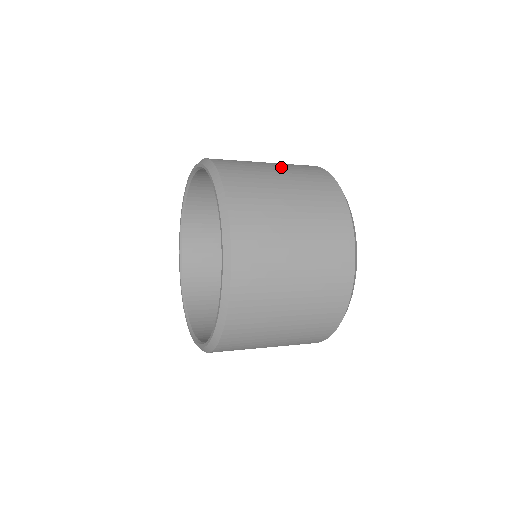
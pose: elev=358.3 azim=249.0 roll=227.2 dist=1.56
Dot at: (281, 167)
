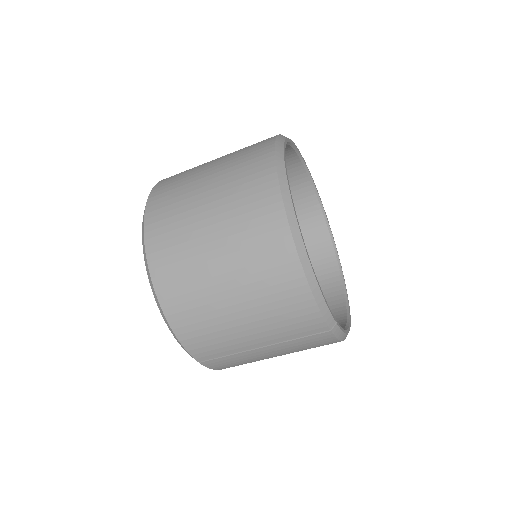
Dot at: occluded
